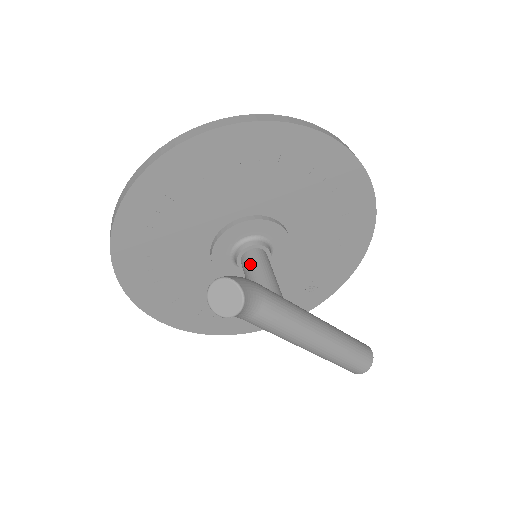
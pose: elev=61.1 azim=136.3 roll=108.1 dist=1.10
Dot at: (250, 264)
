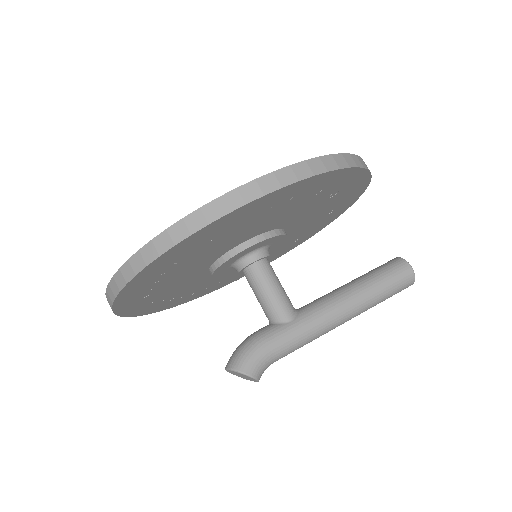
Dot at: (252, 288)
